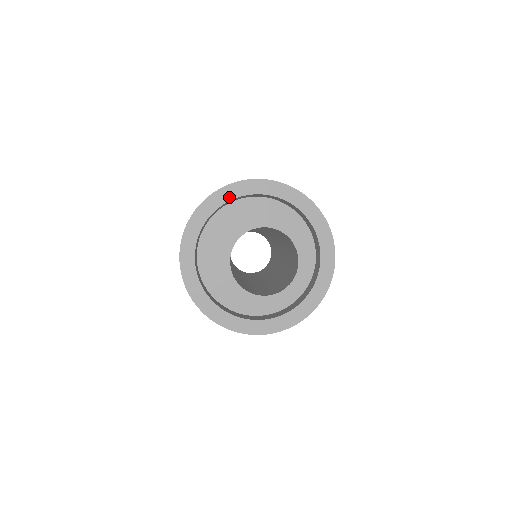
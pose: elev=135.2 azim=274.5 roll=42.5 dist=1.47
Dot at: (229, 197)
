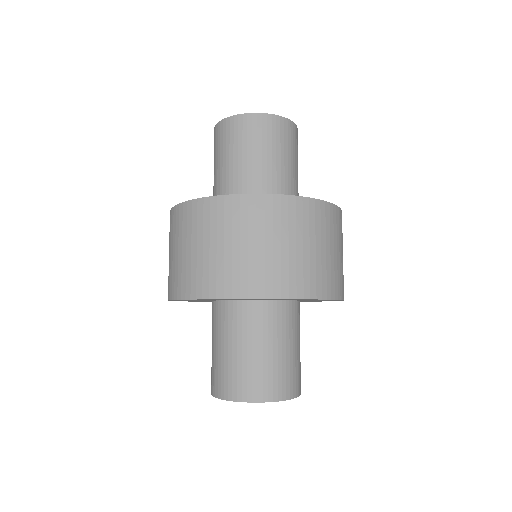
Dot at: occluded
